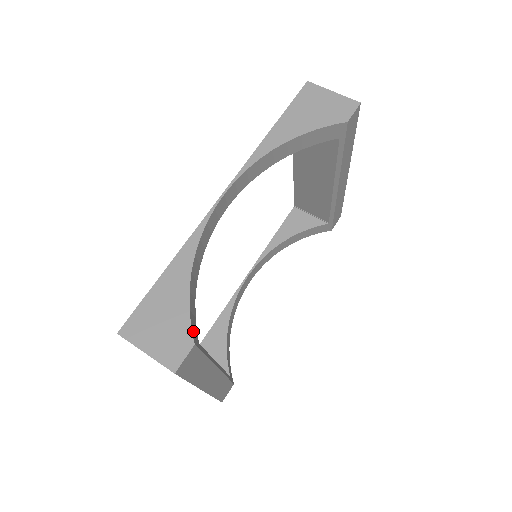
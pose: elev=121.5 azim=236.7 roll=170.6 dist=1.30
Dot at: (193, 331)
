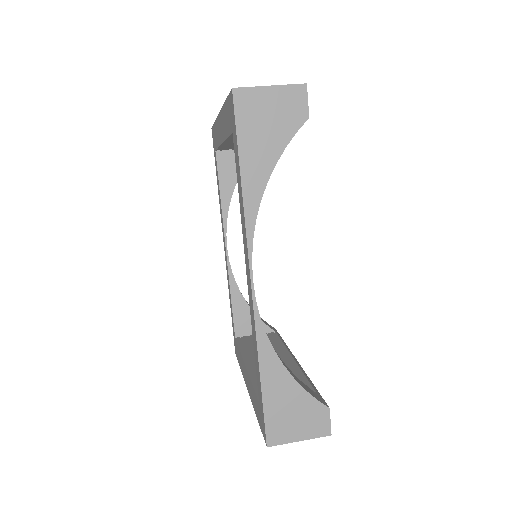
Dot at: (316, 398)
